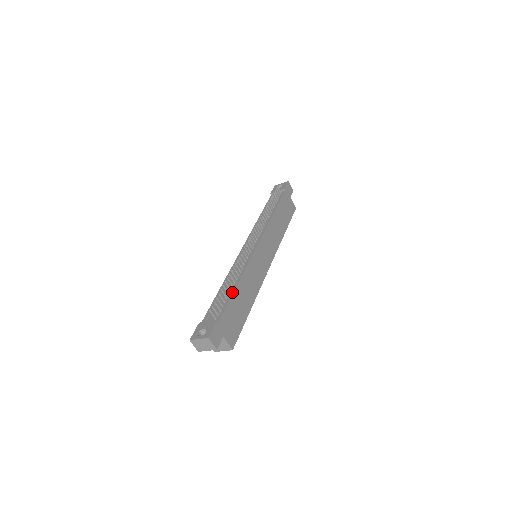
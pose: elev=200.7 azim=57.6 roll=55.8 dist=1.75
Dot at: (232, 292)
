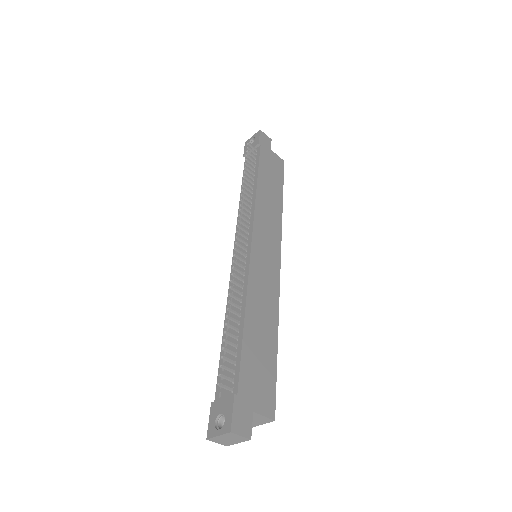
Dot at: (241, 335)
